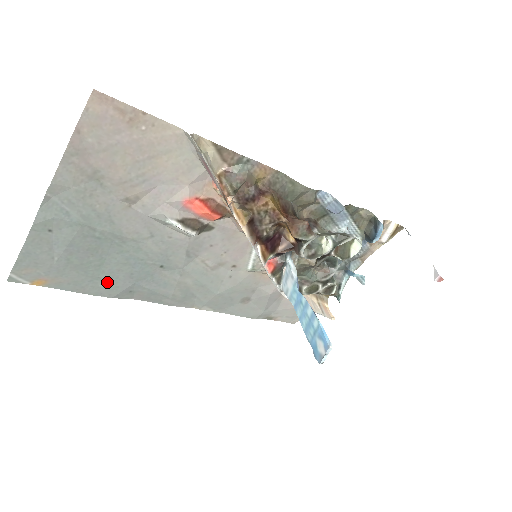
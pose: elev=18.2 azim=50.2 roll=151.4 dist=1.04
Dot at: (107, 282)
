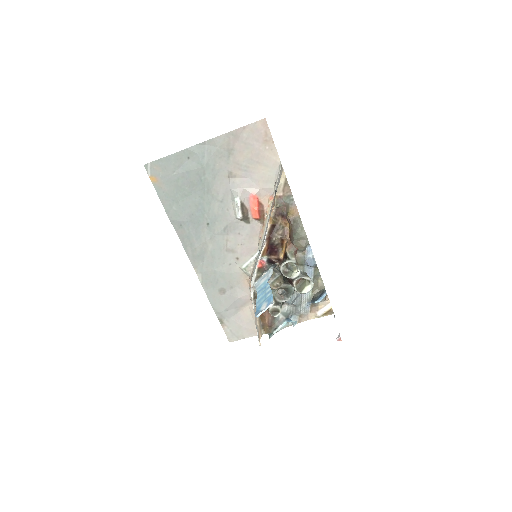
Dot at: (178, 208)
